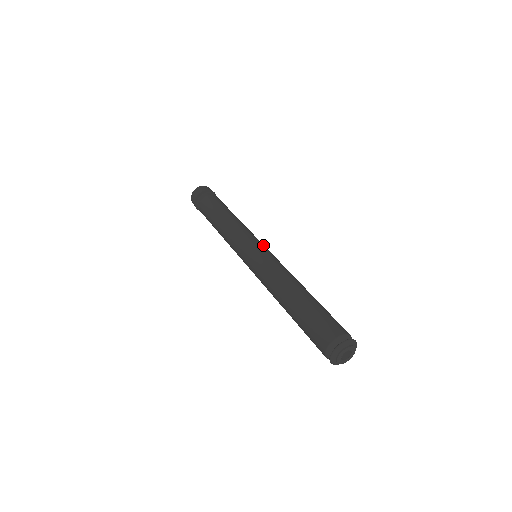
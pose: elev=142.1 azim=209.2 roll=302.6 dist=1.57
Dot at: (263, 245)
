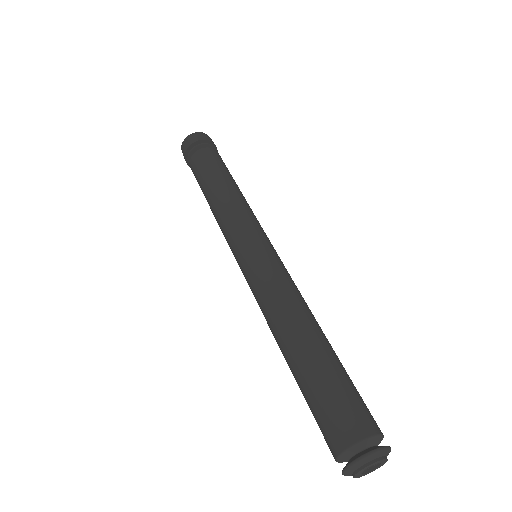
Dot at: (270, 243)
